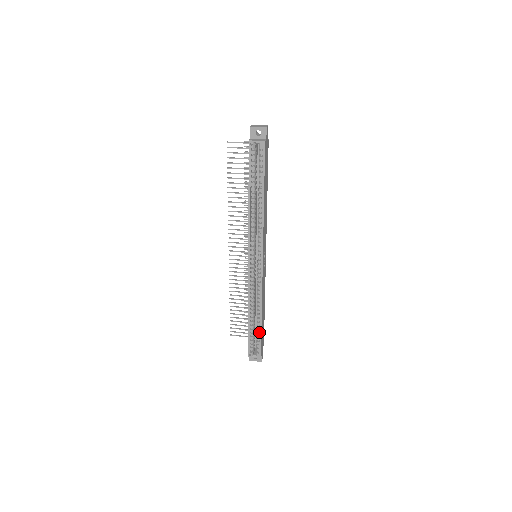
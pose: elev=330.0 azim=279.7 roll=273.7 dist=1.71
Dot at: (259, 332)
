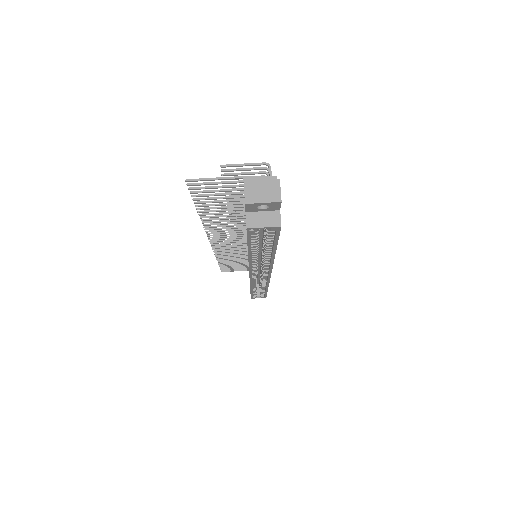
Dot at: (264, 291)
